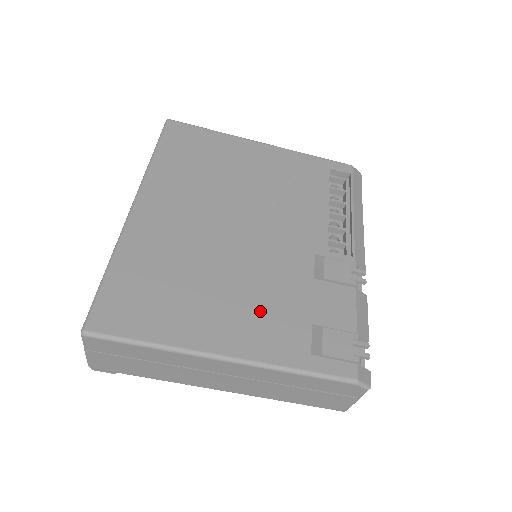
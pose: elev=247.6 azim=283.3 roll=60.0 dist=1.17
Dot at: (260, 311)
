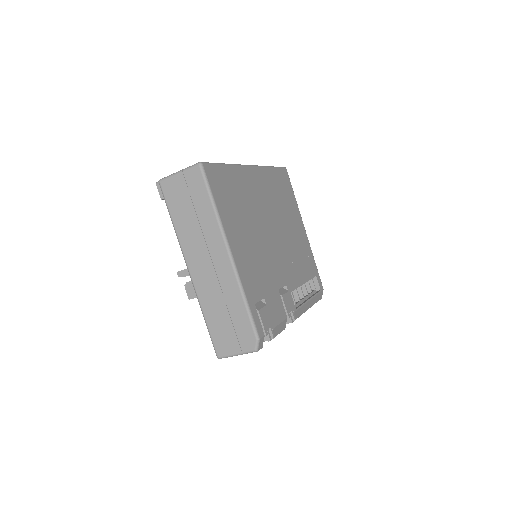
Dot at: (254, 263)
